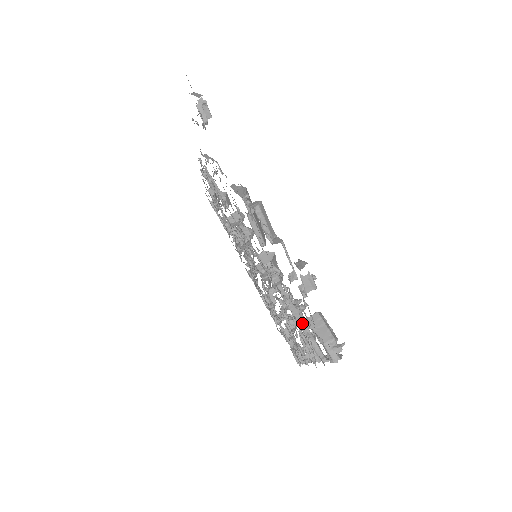
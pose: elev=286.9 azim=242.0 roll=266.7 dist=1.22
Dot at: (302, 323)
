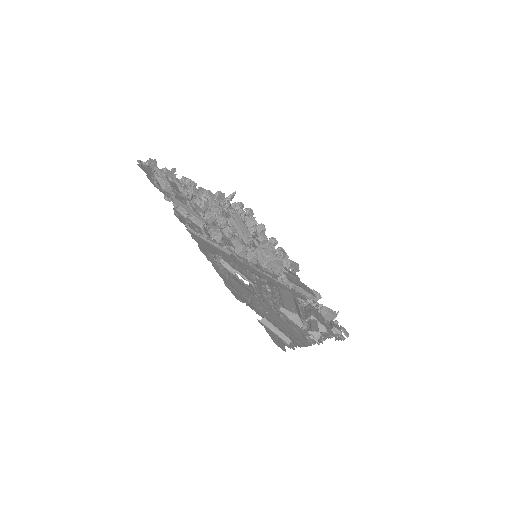
Dot at: (304, 292)
